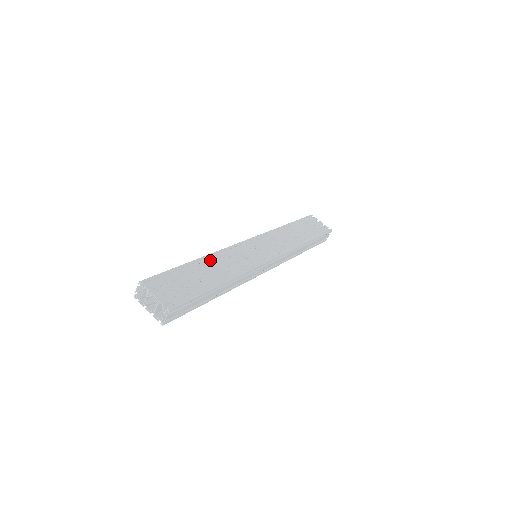
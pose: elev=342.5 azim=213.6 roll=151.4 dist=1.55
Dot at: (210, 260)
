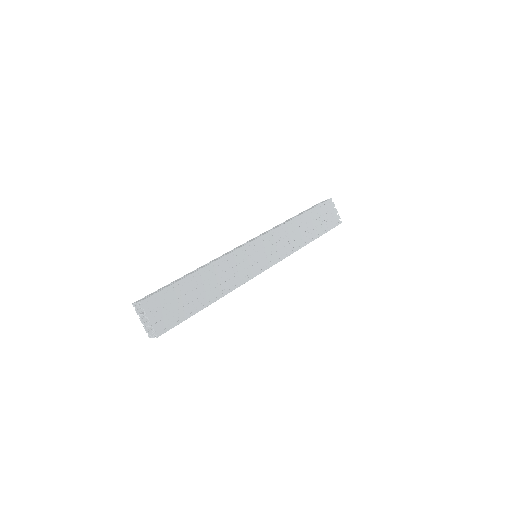
Dot at: (210, 271)
